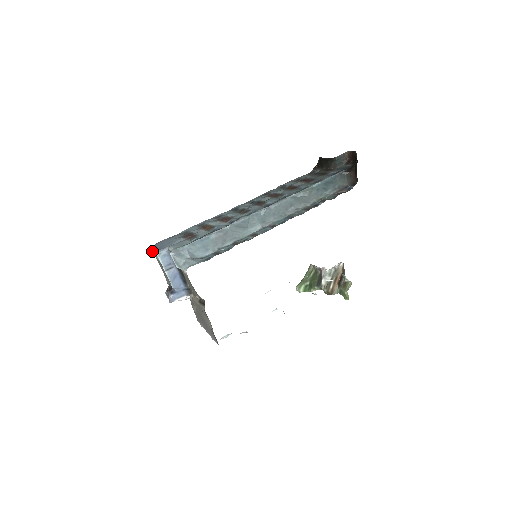
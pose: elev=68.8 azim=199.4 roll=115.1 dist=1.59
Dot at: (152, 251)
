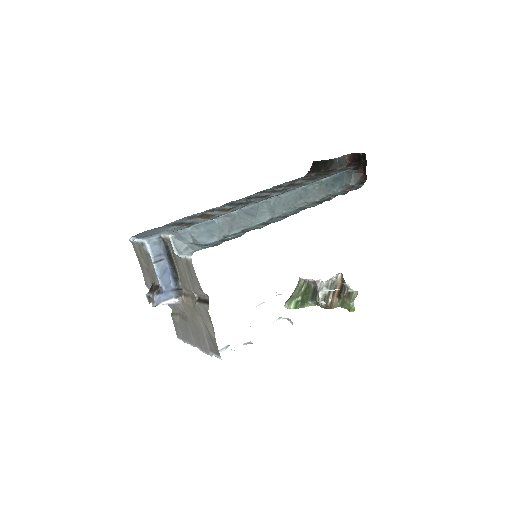
Dot at: (135, 240)
